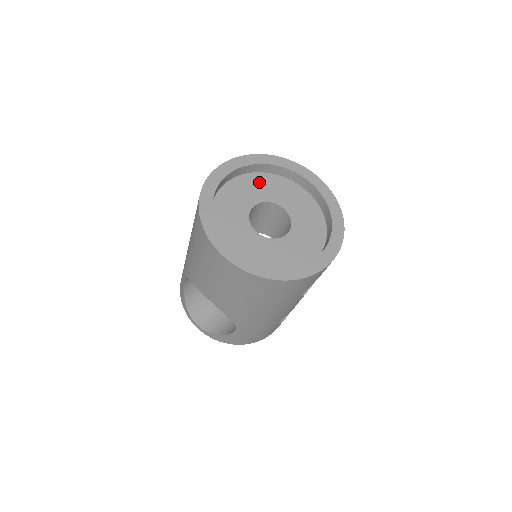
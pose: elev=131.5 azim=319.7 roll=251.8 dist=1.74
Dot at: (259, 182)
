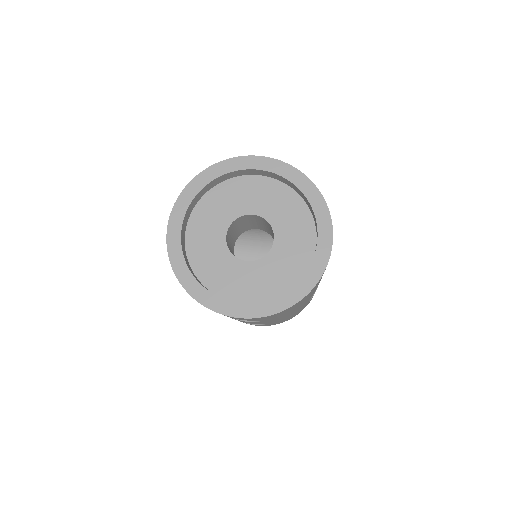
Dot at: (284, 199)
